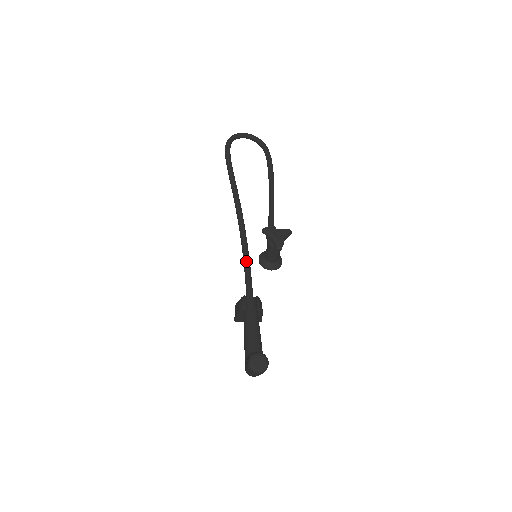
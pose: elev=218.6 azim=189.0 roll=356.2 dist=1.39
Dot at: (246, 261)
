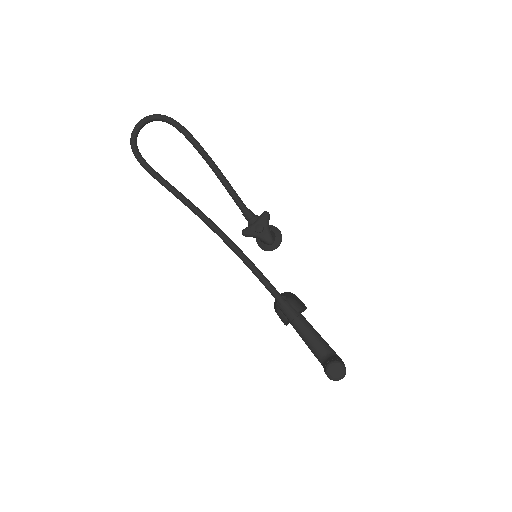
Dot at: (252, 269)
